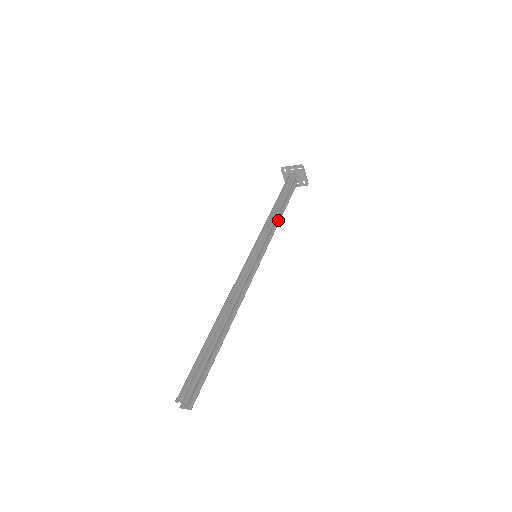
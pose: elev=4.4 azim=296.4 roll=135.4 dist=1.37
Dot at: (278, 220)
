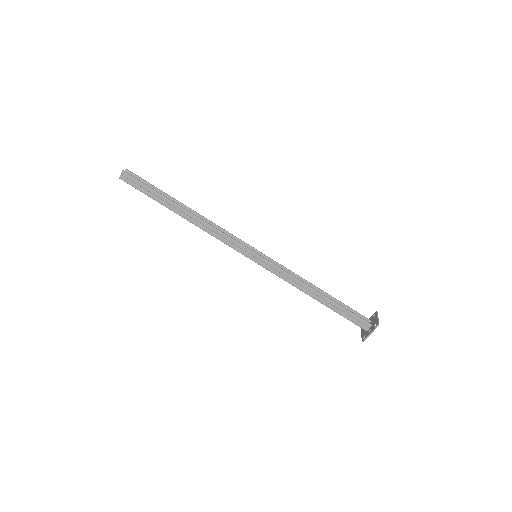
Dot at: (306, 284)
